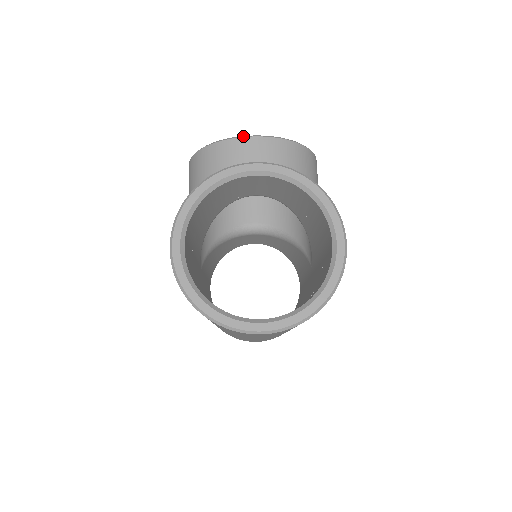
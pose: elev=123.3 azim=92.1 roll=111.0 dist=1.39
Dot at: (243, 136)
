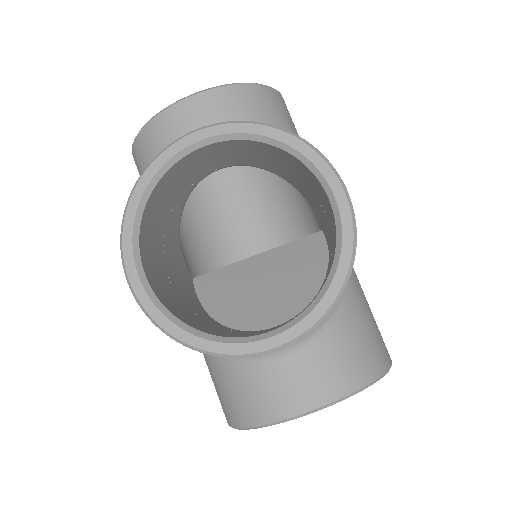
Dot at: (261, 354)
